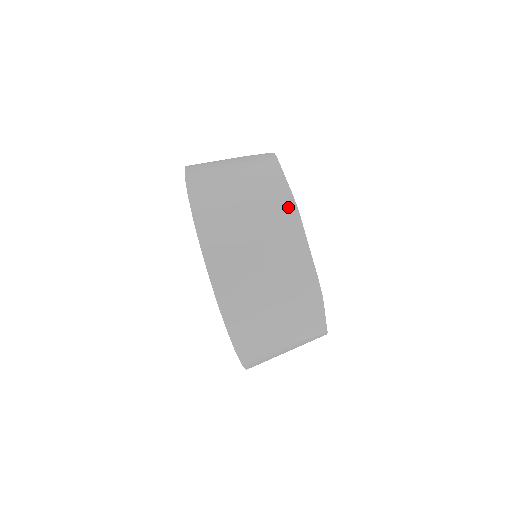
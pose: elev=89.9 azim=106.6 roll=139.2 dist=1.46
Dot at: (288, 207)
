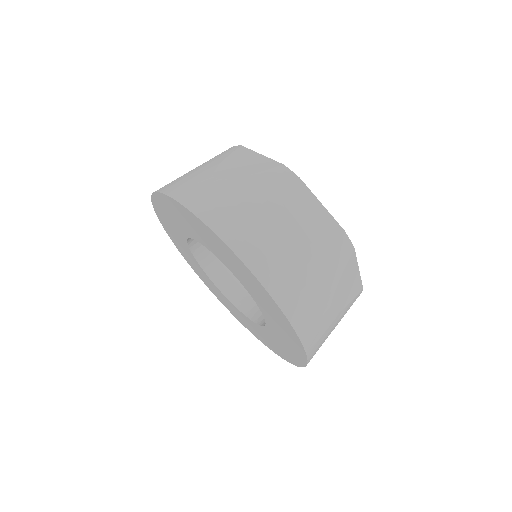
Dot at: (284, 175)
